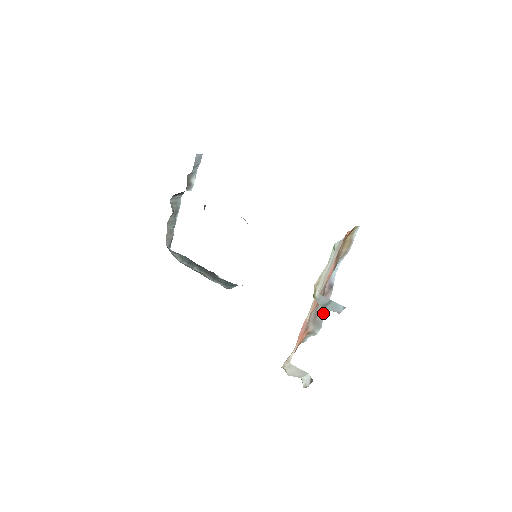
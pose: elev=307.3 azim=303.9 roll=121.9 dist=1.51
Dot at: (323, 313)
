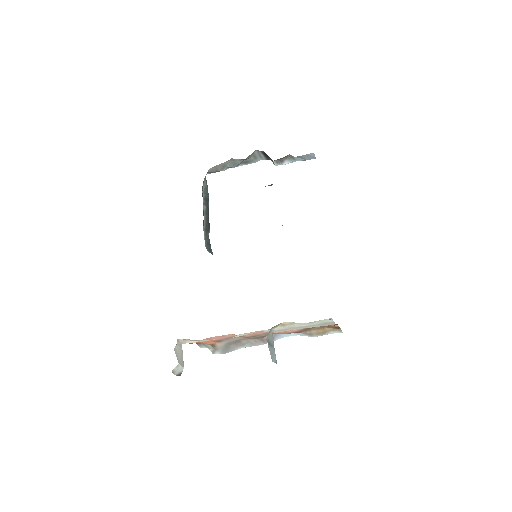
Dot at: (239, 347)
